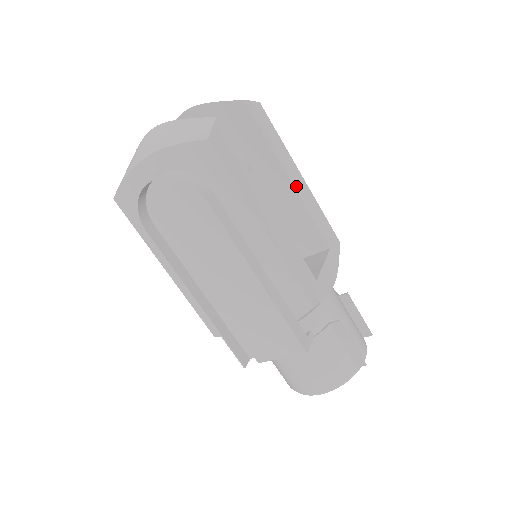
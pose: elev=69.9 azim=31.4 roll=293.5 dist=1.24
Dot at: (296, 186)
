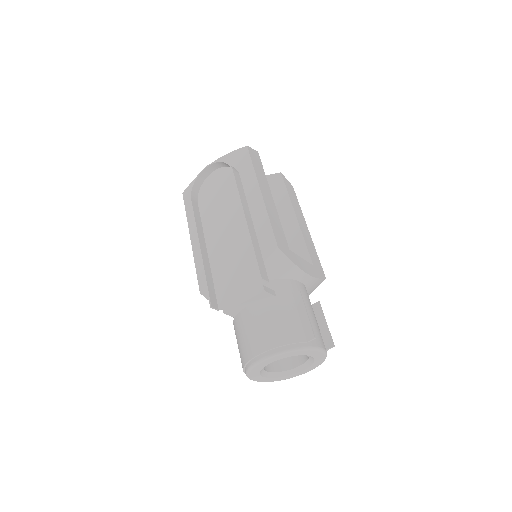
Dot at: (300, 223)
